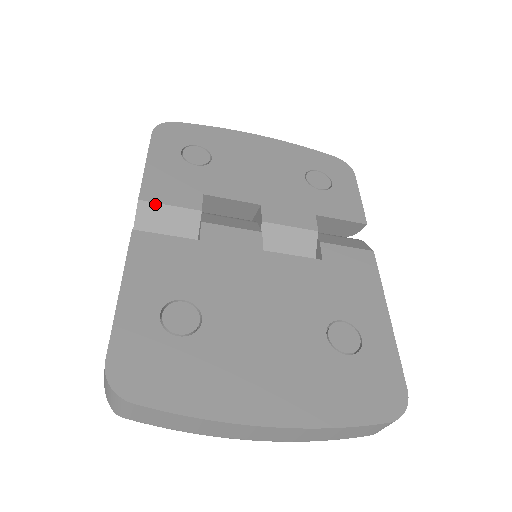
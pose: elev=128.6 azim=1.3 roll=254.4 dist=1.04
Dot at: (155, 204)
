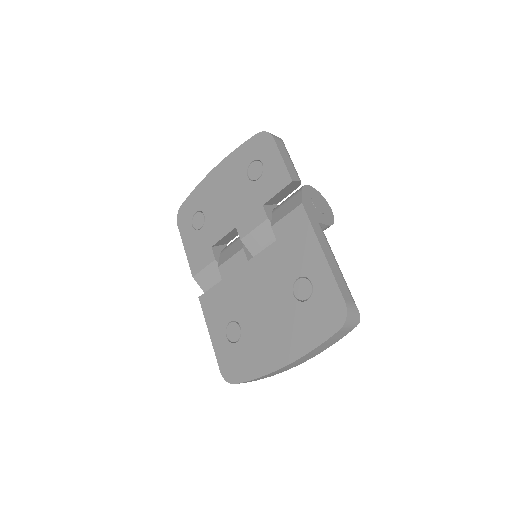
Dot at: (199, 273)
